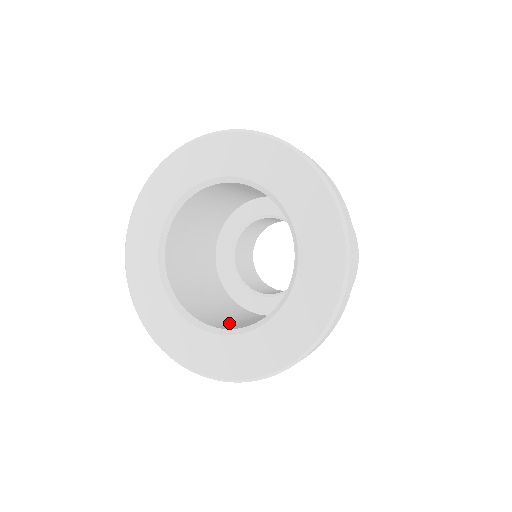
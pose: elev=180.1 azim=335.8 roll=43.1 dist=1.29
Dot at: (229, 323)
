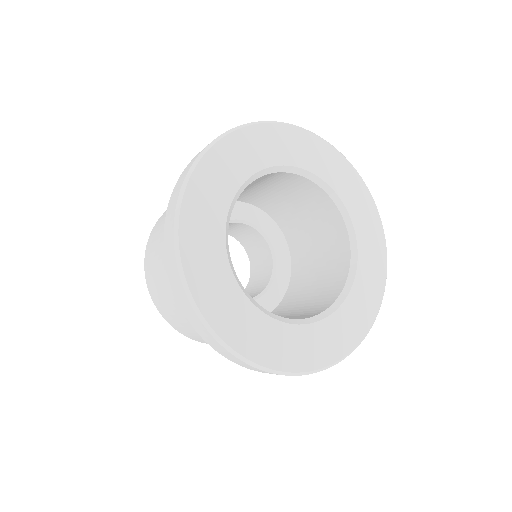
Dot at: occluded
